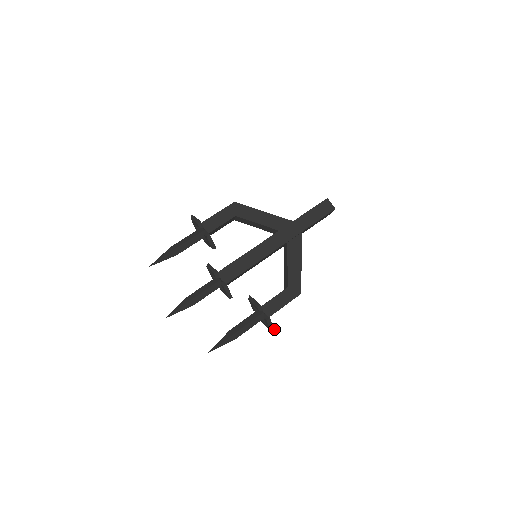
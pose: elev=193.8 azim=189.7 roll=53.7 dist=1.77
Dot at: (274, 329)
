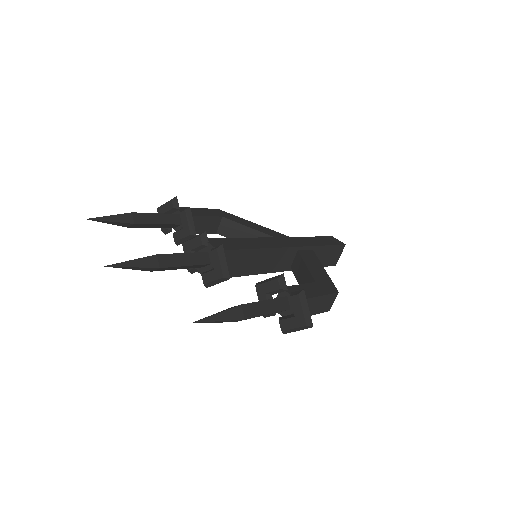
Dot at: (311, 322)
